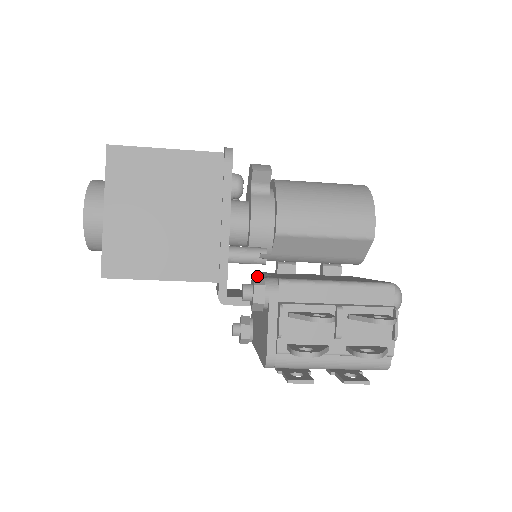
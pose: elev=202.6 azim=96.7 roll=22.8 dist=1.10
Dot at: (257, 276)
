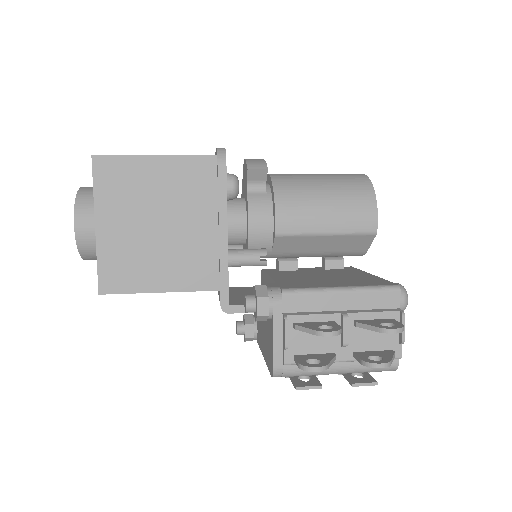
Dot at: (259, 287)
